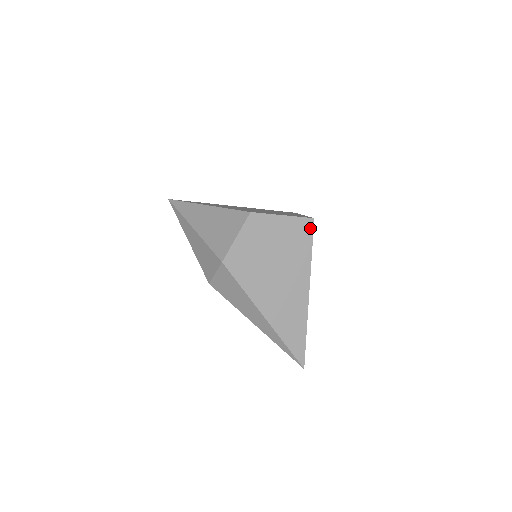
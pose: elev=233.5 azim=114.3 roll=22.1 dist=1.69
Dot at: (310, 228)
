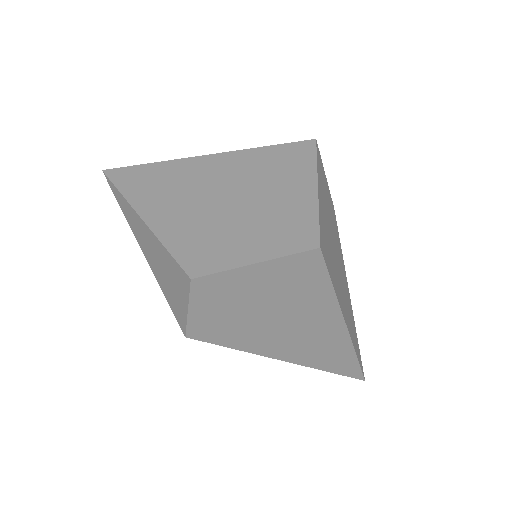
Dot at: (317, 262)
